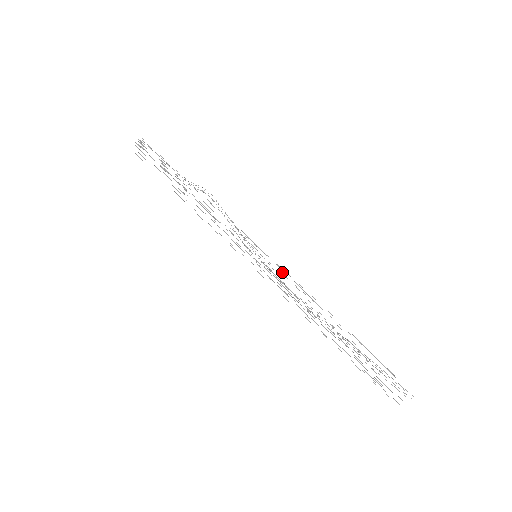
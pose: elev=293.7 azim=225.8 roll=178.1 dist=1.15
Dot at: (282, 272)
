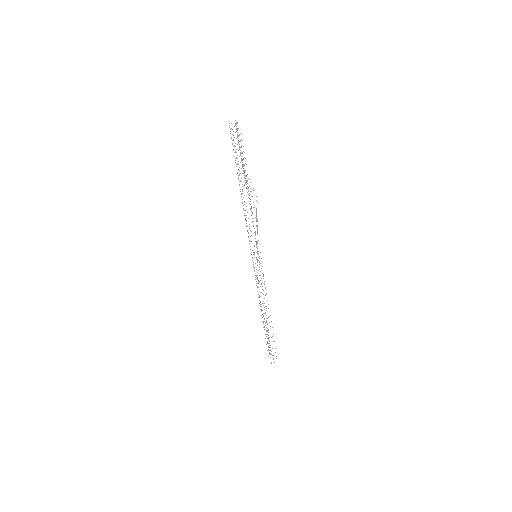
Dot at: (263, 274)
